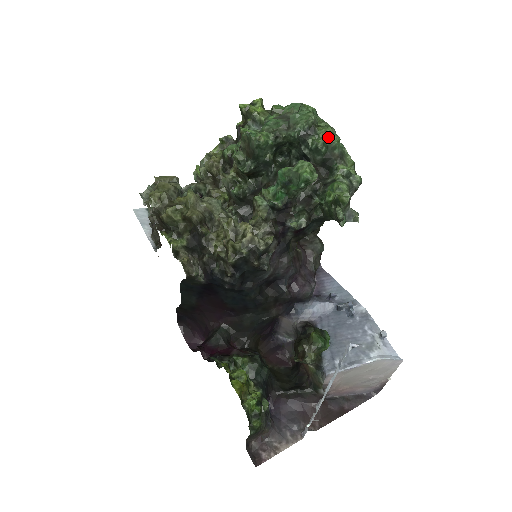
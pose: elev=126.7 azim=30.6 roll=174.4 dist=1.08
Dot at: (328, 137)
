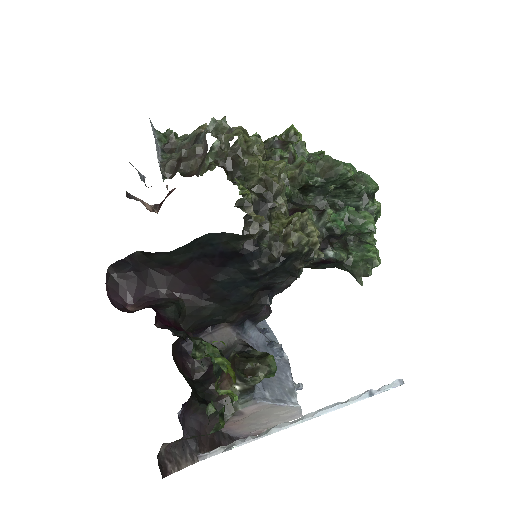
Dot at: (380, 210)
